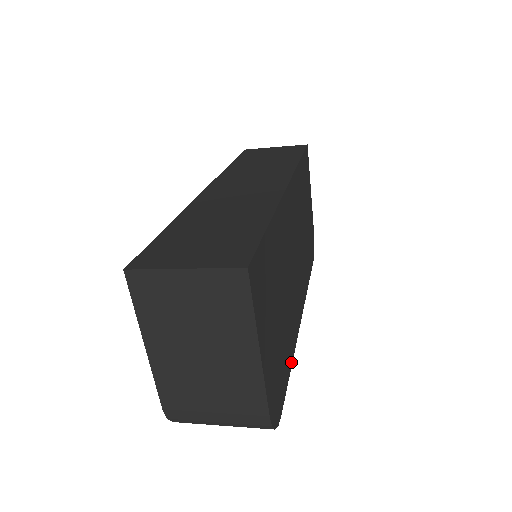
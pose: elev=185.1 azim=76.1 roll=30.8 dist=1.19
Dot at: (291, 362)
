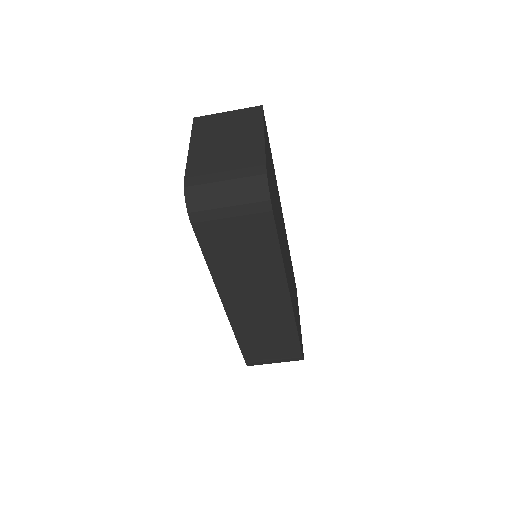
Dot at: (281, 252)
